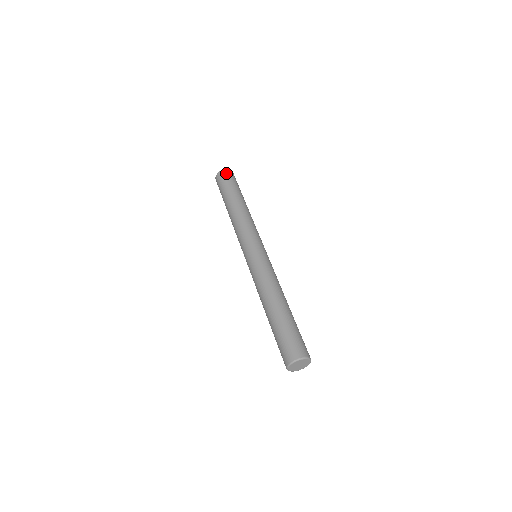
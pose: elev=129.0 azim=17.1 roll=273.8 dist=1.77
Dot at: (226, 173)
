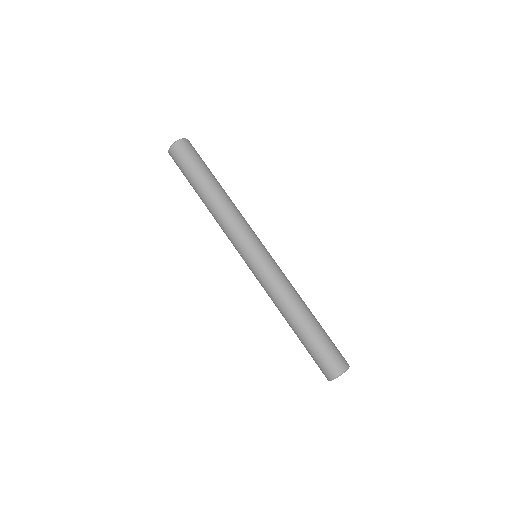
Dot at: (183, 146)
